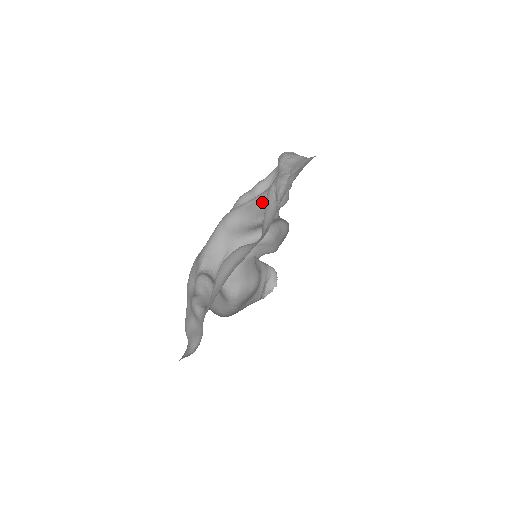
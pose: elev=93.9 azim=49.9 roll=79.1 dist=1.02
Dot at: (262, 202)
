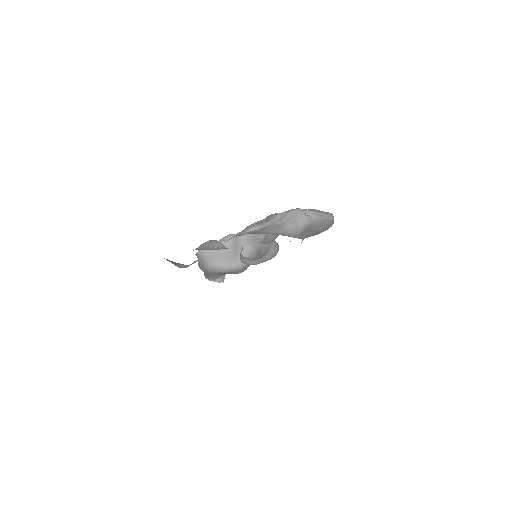
Dot at: occluded
